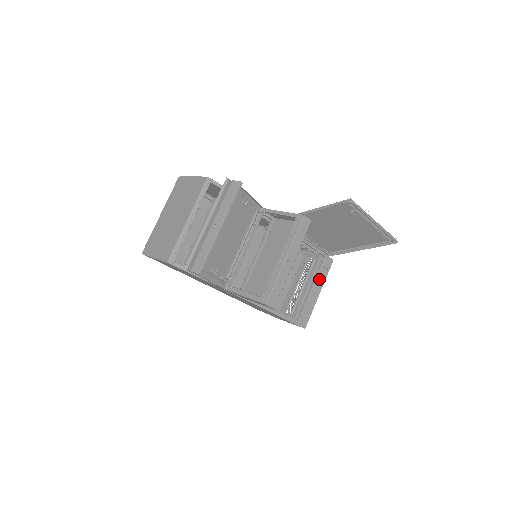
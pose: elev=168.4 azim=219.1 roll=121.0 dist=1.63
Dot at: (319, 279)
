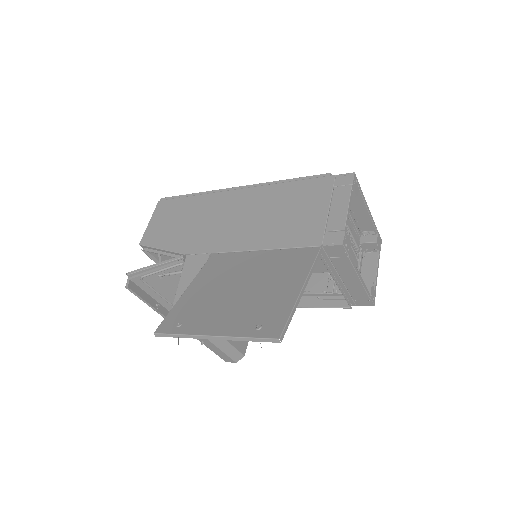
Dot at: (340, 268)
